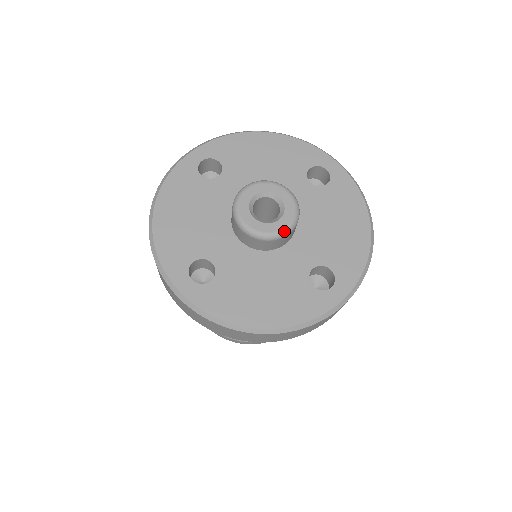
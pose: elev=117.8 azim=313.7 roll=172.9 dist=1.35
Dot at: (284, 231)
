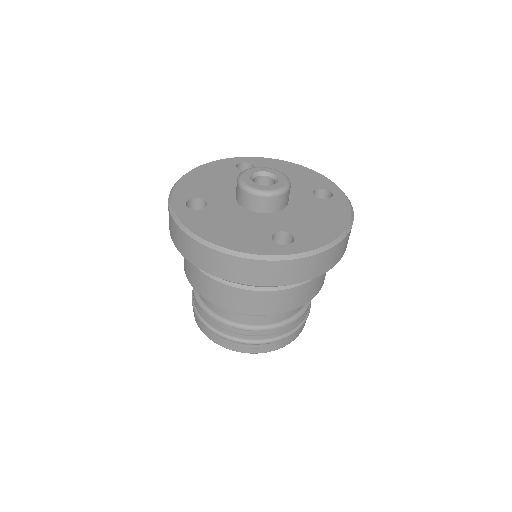
Dot at: (267, 192)
